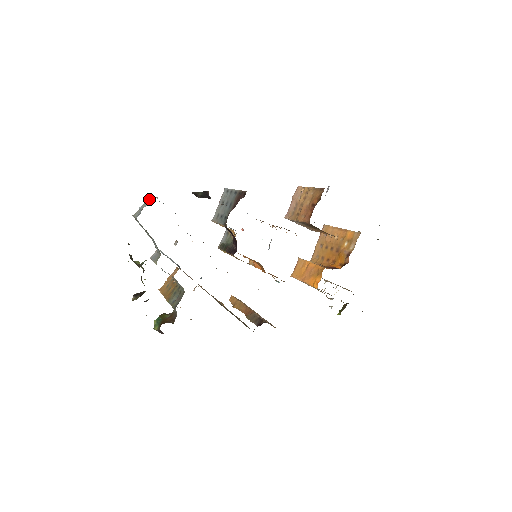
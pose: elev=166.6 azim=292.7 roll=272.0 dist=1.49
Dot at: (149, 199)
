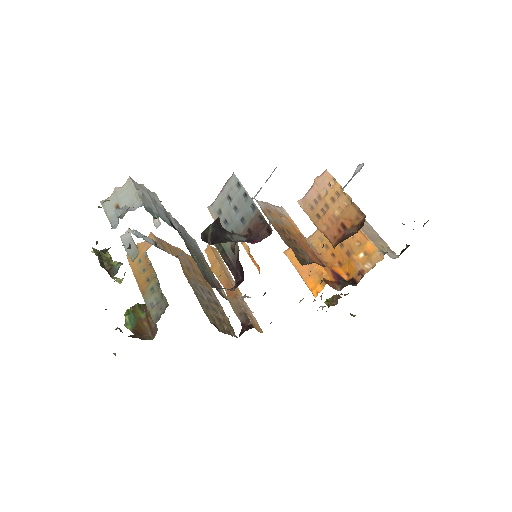
Dot at: (127, 186)
